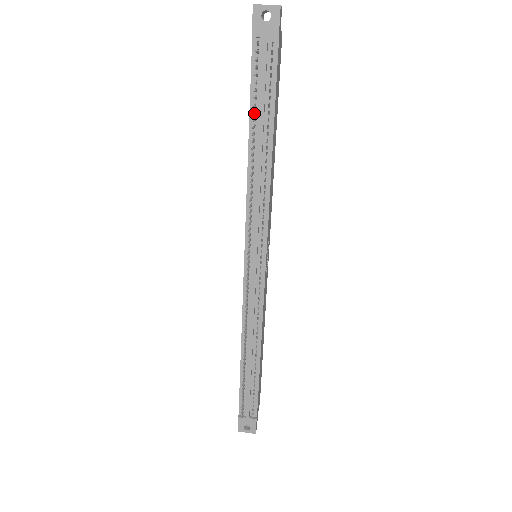
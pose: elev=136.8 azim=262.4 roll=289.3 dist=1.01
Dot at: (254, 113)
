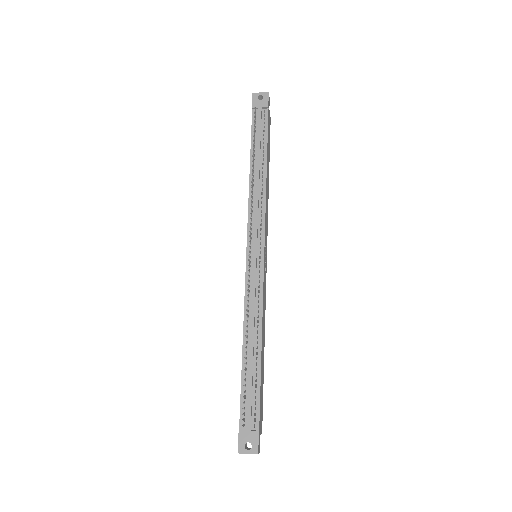
Dot at: occluded
